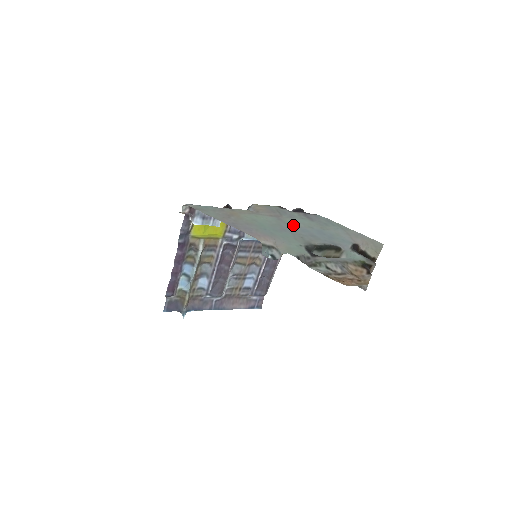
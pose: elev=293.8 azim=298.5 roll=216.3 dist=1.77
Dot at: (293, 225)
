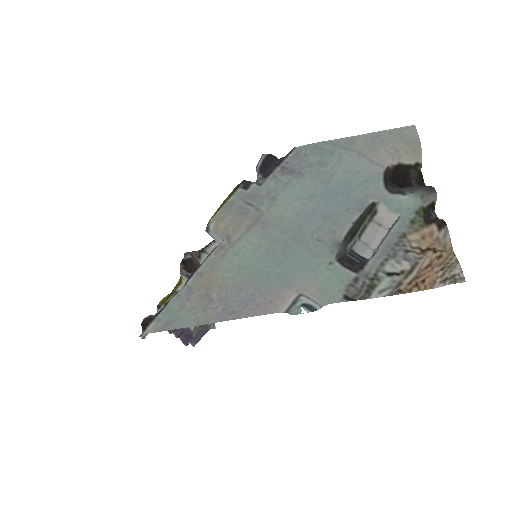
Dot at: (289, 220)
